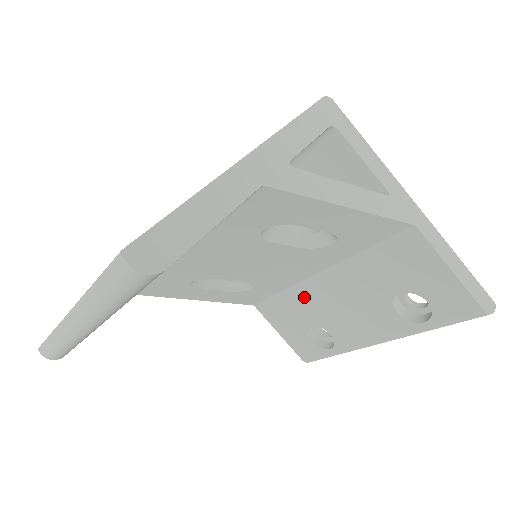
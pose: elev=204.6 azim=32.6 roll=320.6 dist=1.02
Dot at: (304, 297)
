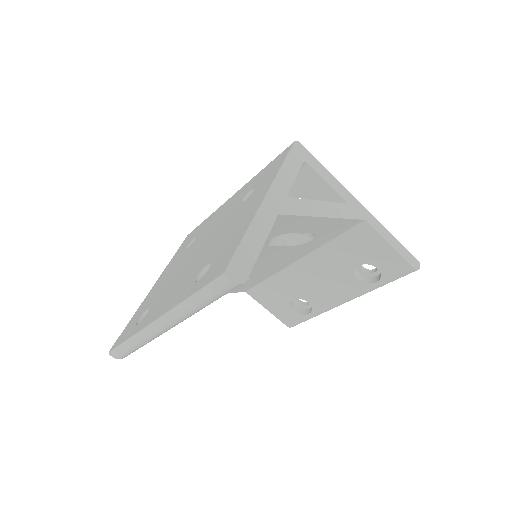
Dot at: (287, 279)
